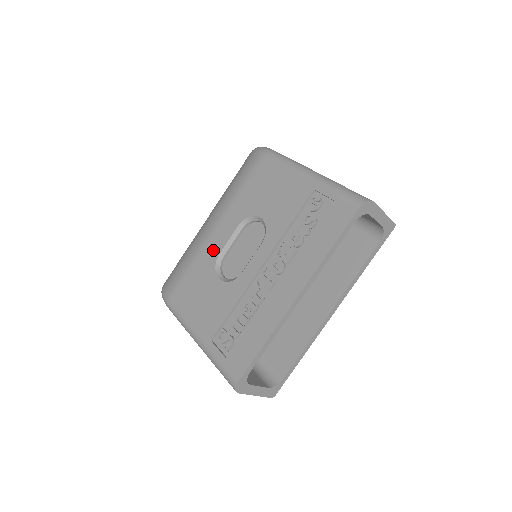
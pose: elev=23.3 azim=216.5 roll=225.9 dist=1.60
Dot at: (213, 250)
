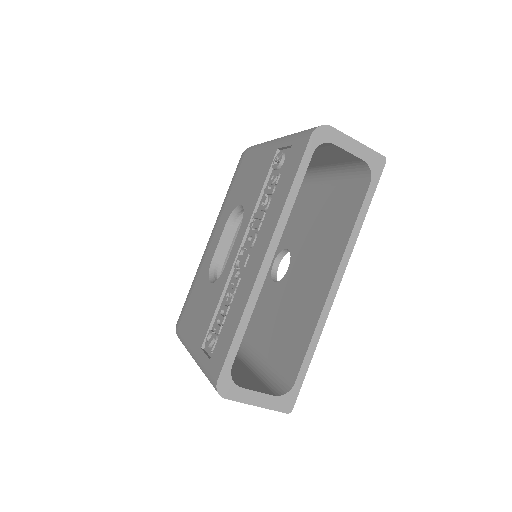
Dot at: (208, 259)
